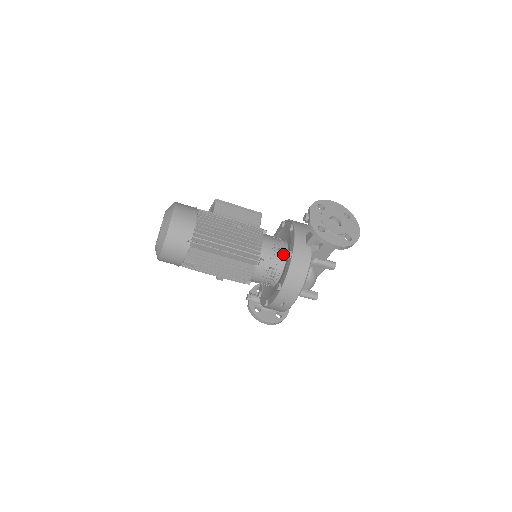
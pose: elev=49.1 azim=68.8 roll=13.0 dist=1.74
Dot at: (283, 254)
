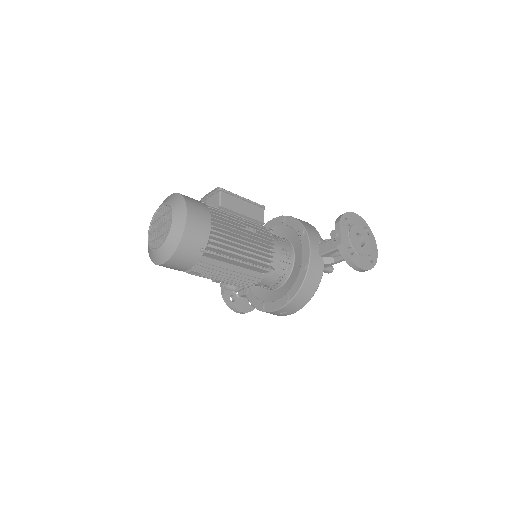
Dot at: (291, 260)
